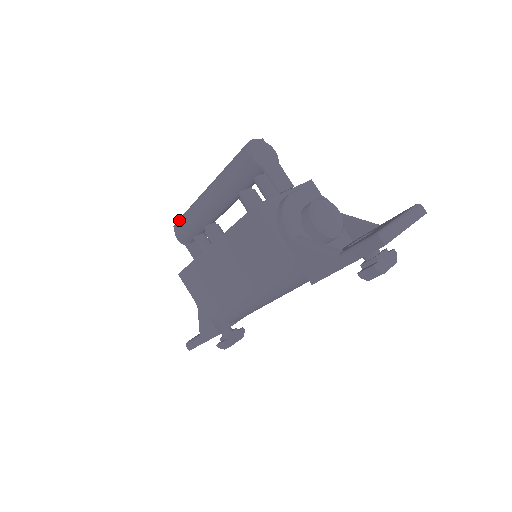
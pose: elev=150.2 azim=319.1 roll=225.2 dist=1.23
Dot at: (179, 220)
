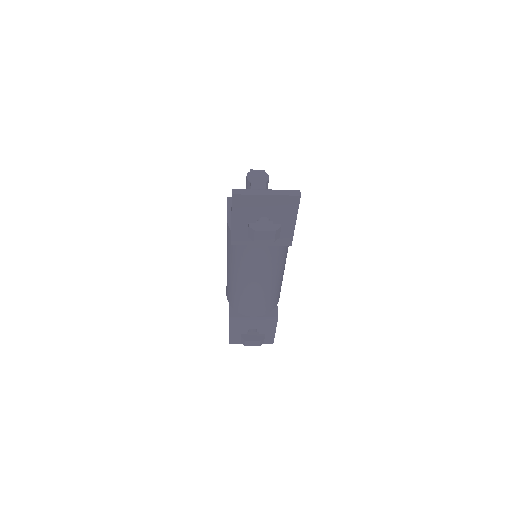
Dot at: occluded
